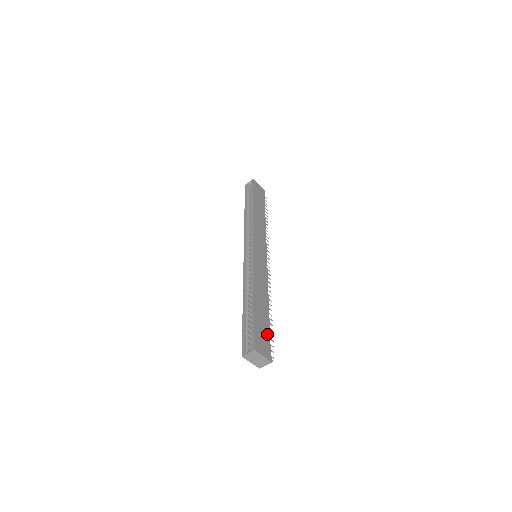
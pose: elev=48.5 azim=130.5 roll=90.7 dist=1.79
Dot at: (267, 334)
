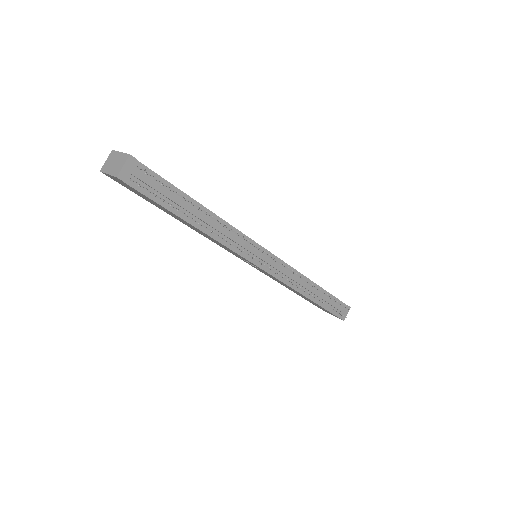
Dot at: (161, 178)
